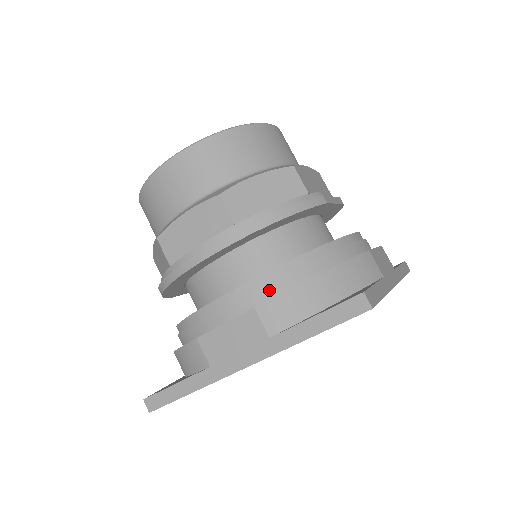
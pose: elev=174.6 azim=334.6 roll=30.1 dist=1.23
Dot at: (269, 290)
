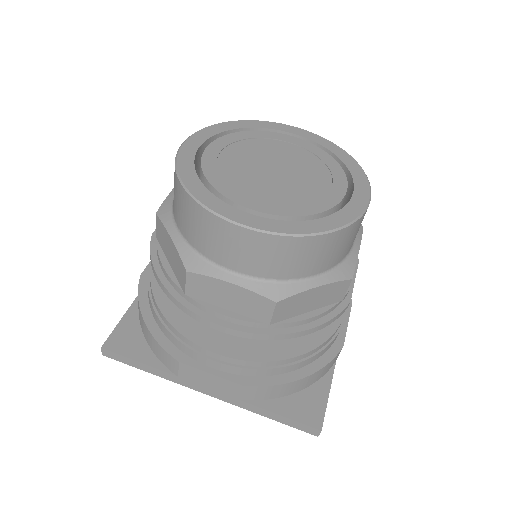
Dot at: (260, 372)
